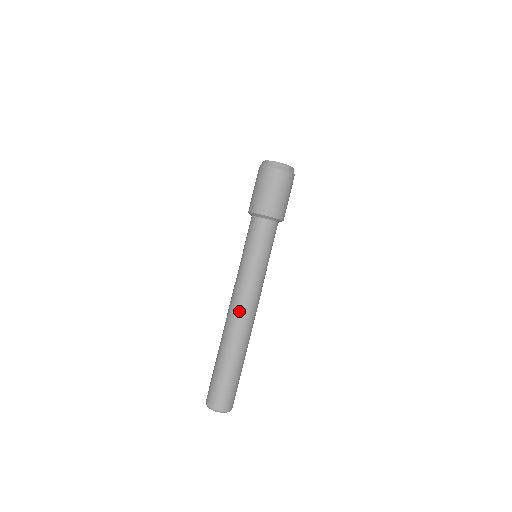
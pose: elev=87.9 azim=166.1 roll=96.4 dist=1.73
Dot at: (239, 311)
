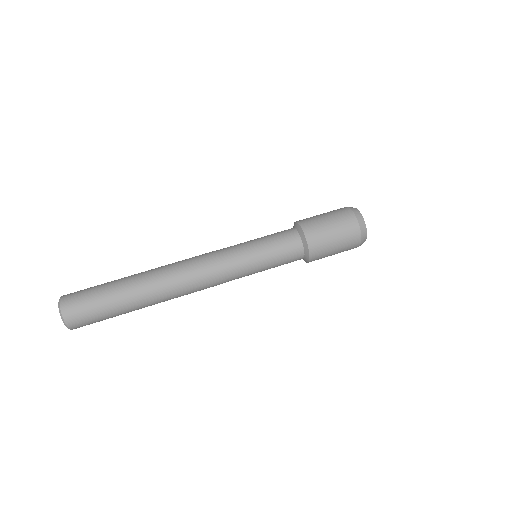
Dot at: (189, 268)
